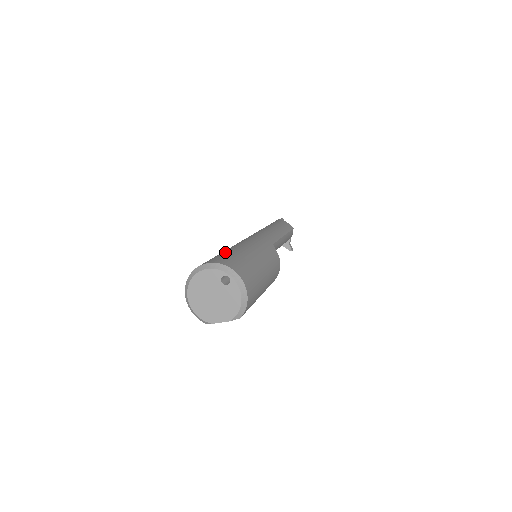
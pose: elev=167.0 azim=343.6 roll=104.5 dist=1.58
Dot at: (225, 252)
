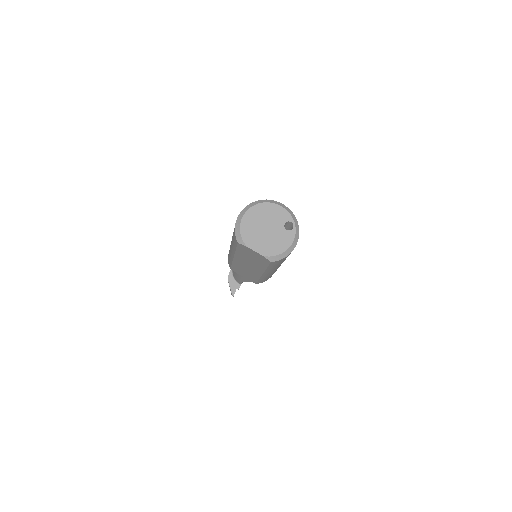
Dot at: occluded
